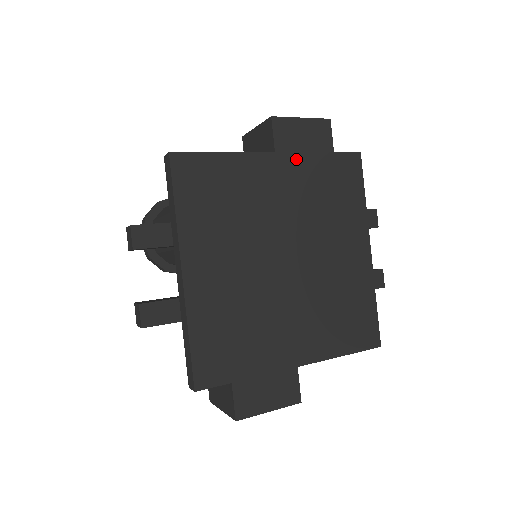
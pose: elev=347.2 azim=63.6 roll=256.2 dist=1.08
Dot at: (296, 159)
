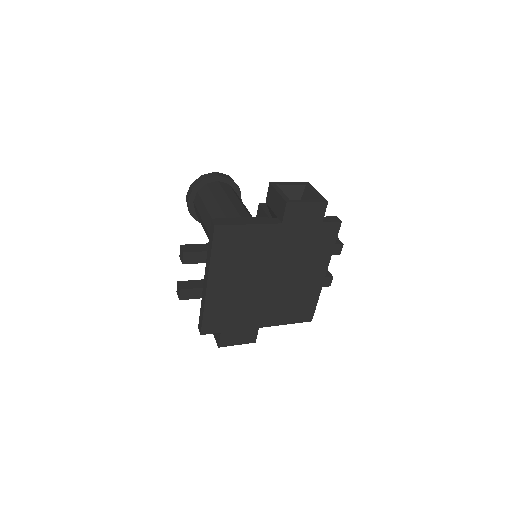
Dot at: (295, 227)
